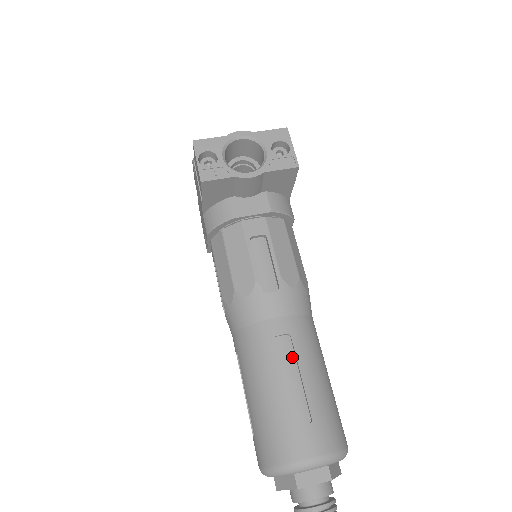
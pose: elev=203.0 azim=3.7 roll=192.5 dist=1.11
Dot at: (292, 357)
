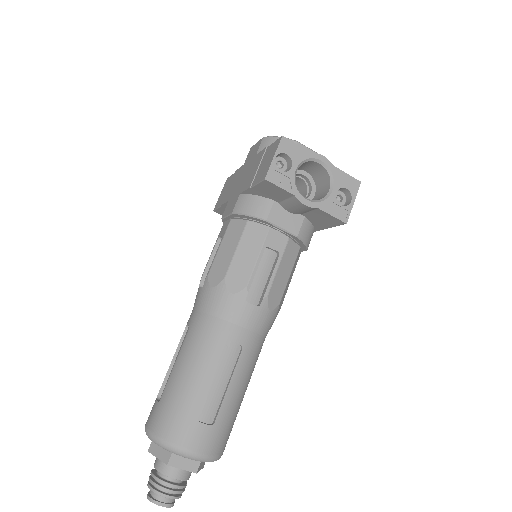
Dot at: (232, 365)
